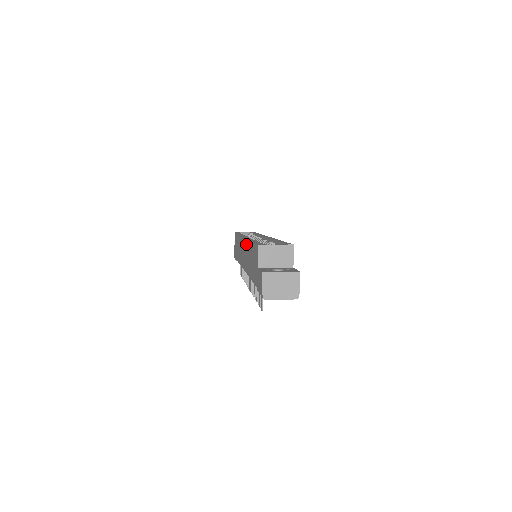
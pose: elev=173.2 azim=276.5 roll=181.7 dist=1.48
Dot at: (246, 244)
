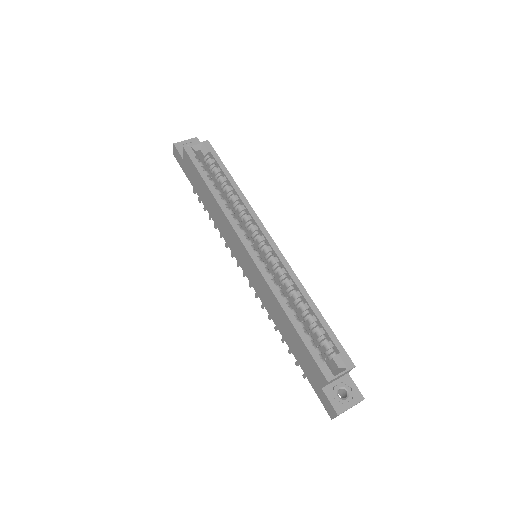
Dot at: (267, 288)
